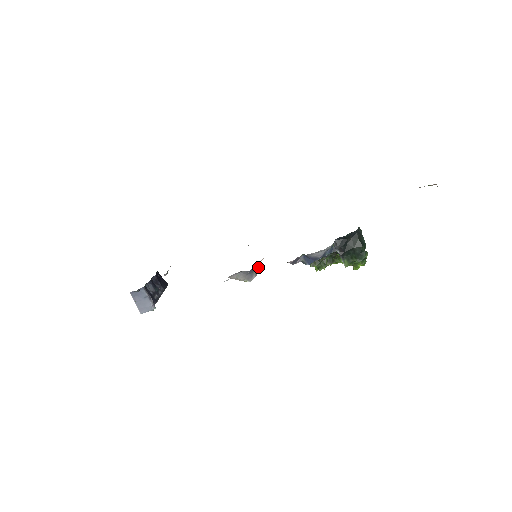
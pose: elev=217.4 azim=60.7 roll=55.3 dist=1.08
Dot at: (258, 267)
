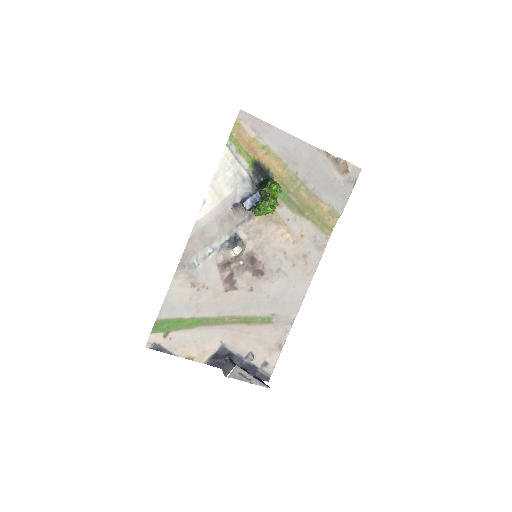
Dot at: (241, 242)
